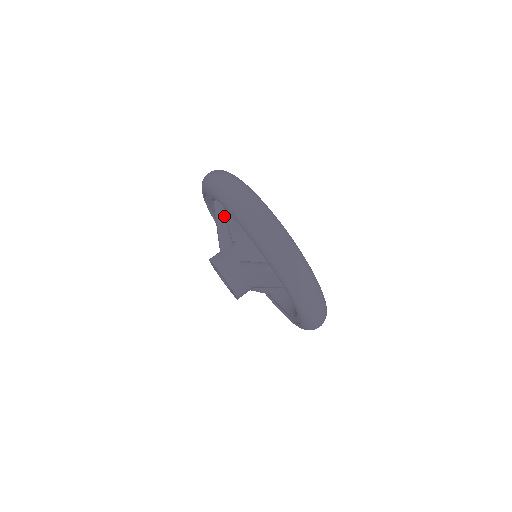
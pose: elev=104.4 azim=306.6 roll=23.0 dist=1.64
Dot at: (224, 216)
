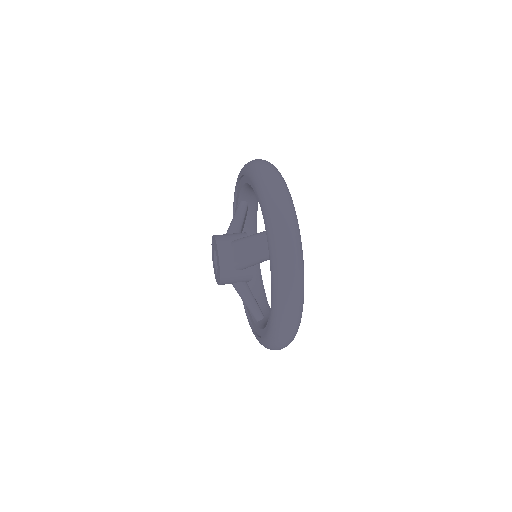
Dot at: (243, 212)
